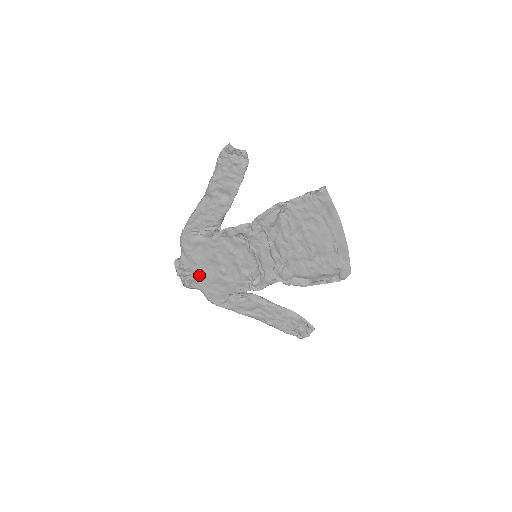
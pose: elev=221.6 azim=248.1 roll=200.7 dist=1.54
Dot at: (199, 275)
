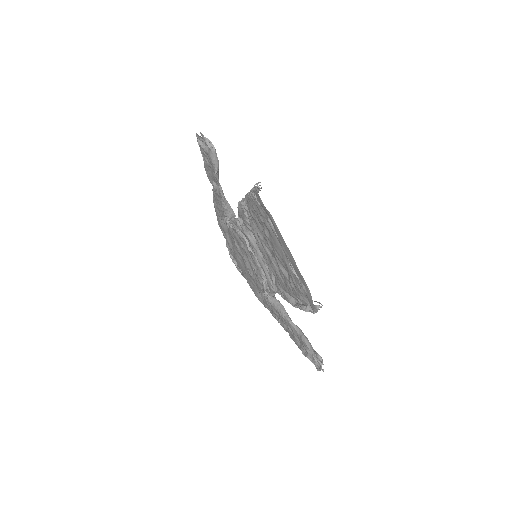
Dot at: (239, 264)
